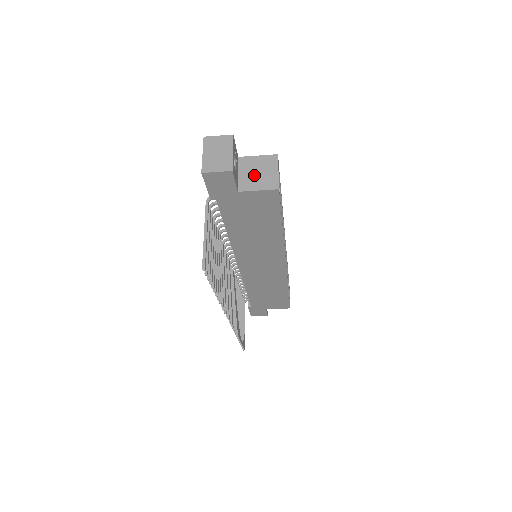
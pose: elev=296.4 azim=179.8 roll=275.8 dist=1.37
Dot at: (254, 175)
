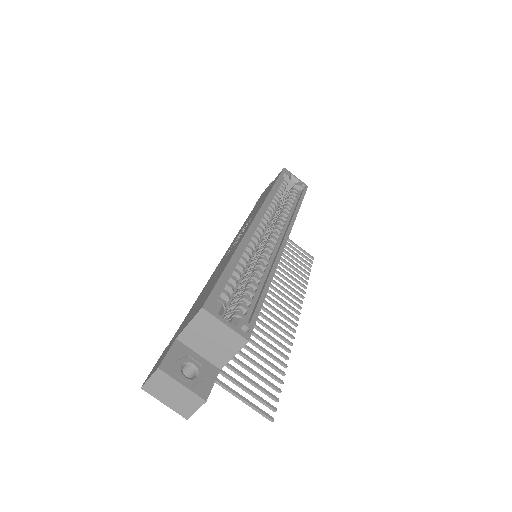
Dot at: (212, 345)
